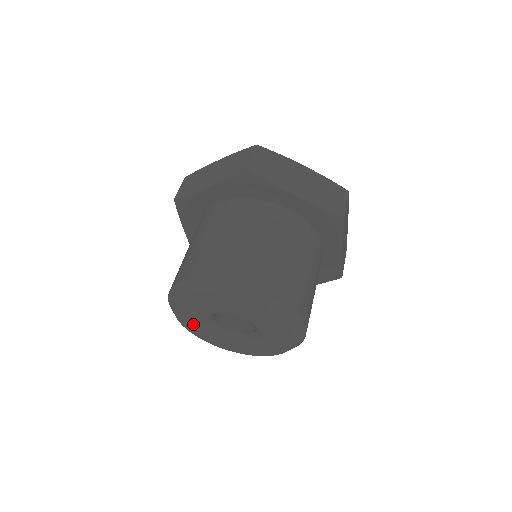
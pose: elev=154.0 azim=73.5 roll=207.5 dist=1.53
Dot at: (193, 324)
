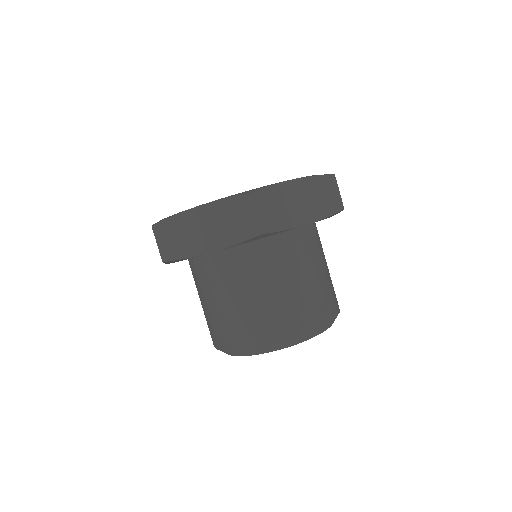
Dot at: occluded
